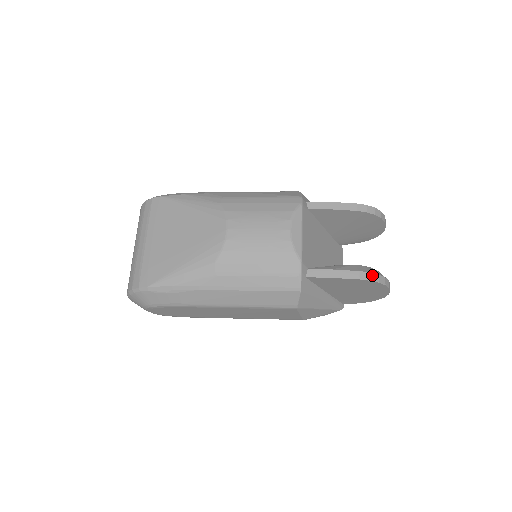
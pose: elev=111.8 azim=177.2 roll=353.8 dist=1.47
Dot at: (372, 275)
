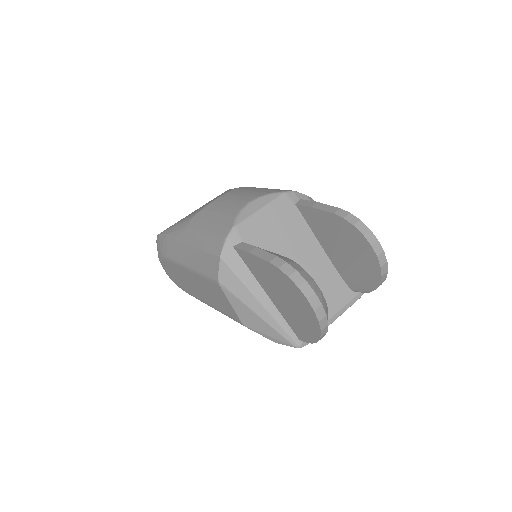
Dot at: (287, 266)
